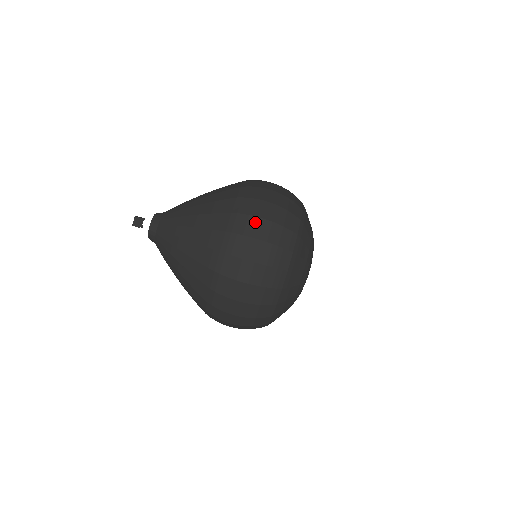
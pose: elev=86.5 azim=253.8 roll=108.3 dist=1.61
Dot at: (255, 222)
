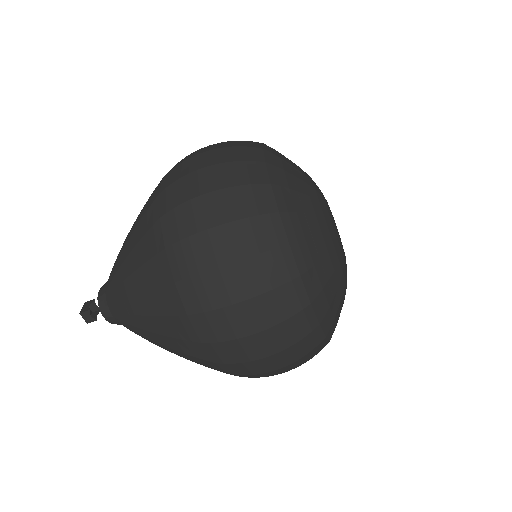
Dot at: (215, 280)
